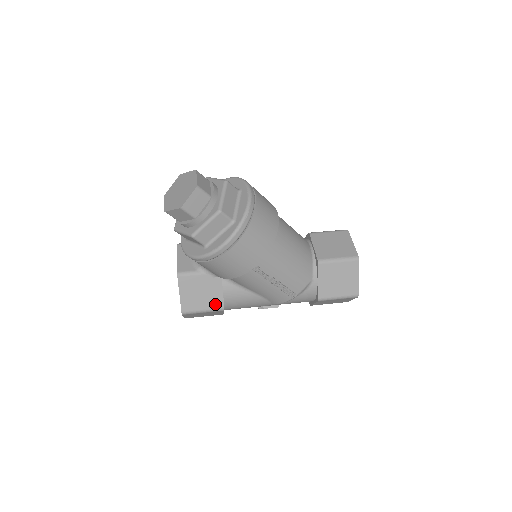
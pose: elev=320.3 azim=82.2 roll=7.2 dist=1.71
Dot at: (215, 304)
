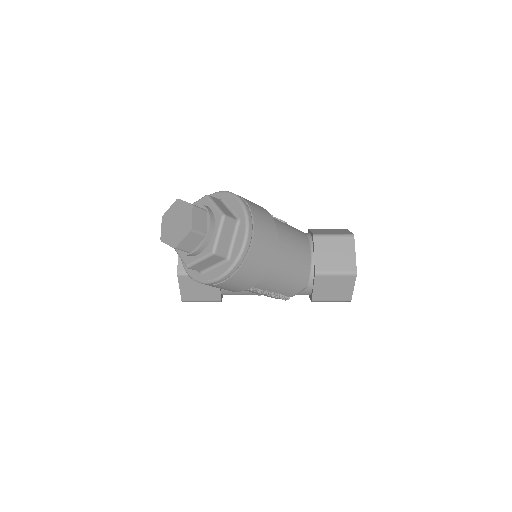
Dot at: (213, 297)
